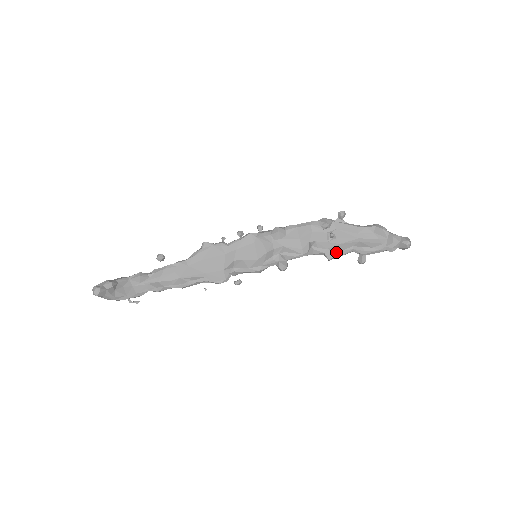
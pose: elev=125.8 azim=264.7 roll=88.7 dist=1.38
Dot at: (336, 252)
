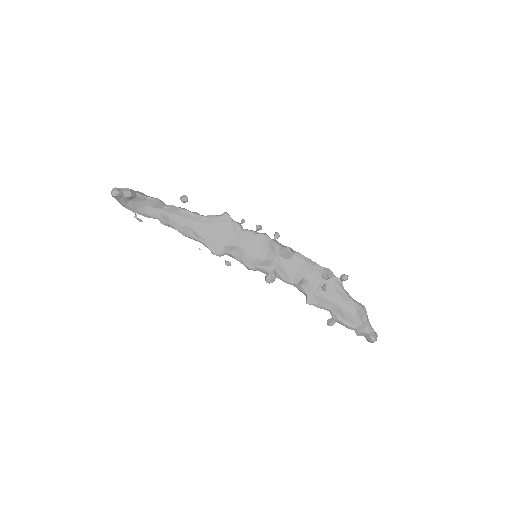
Dot at: (316, 302)
